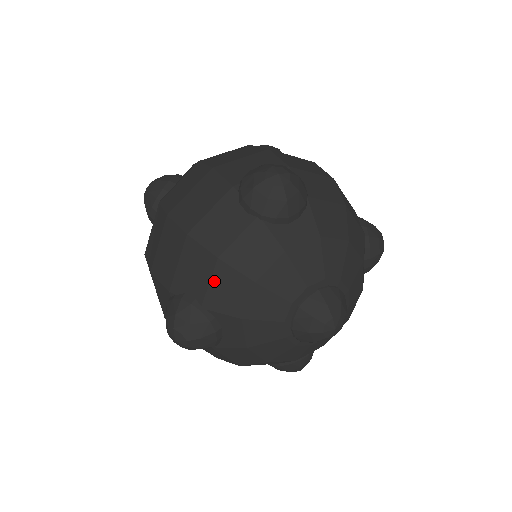
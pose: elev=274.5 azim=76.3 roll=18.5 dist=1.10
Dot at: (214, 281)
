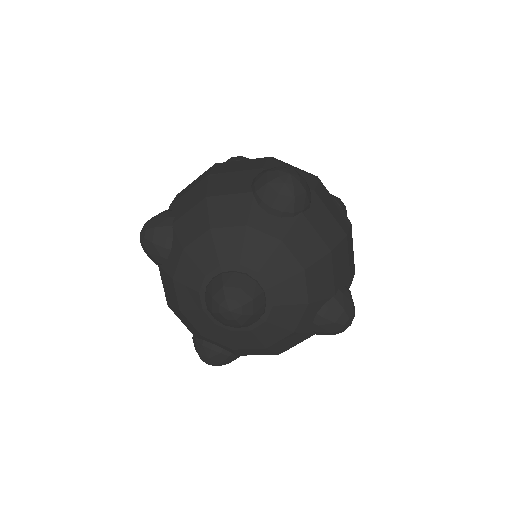
Dot at: (192, 211)
